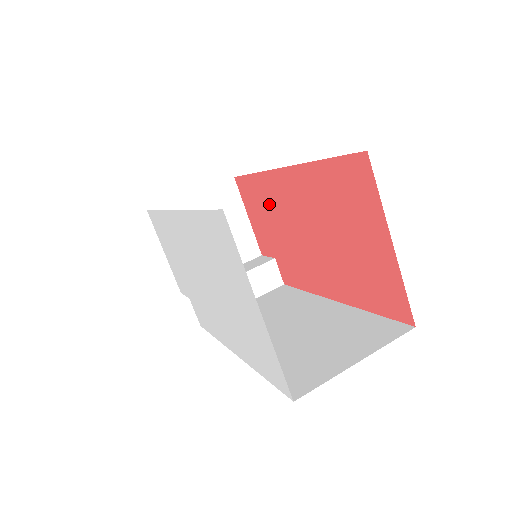
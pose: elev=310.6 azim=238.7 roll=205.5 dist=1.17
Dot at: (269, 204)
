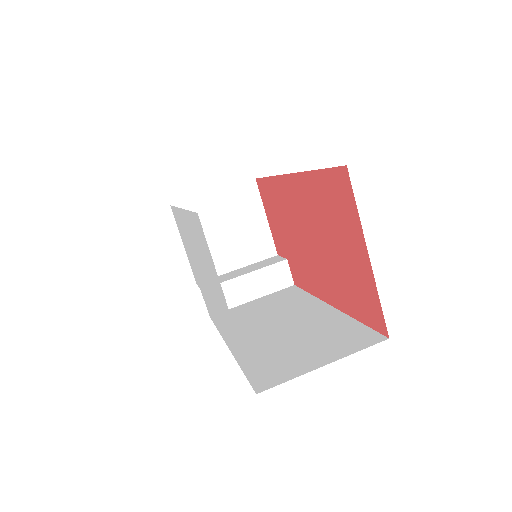
Dot at: (281, 207)
